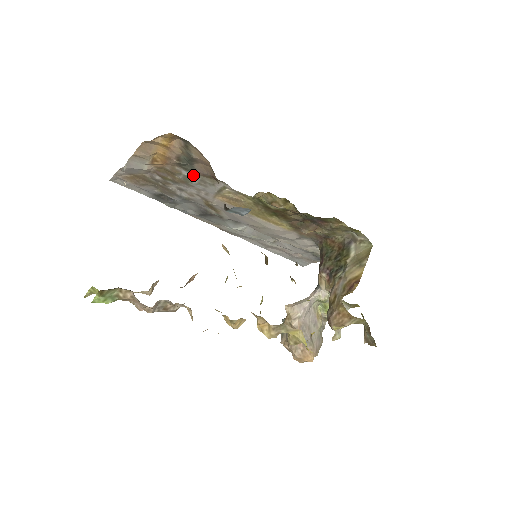
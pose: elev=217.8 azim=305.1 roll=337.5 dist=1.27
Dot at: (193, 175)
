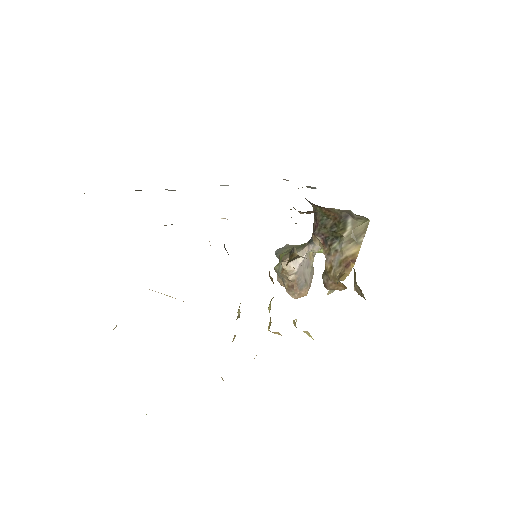
Dot at: occluded
